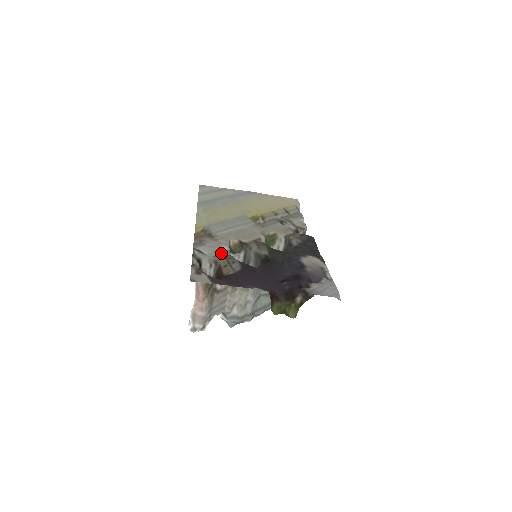
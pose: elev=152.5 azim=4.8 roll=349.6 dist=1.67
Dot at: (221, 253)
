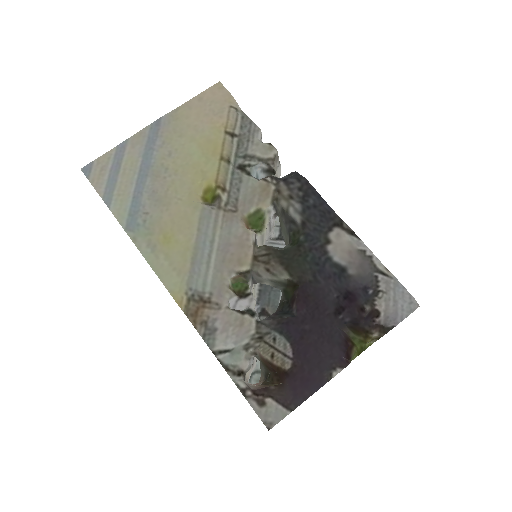
Dot at: (245, 330)
